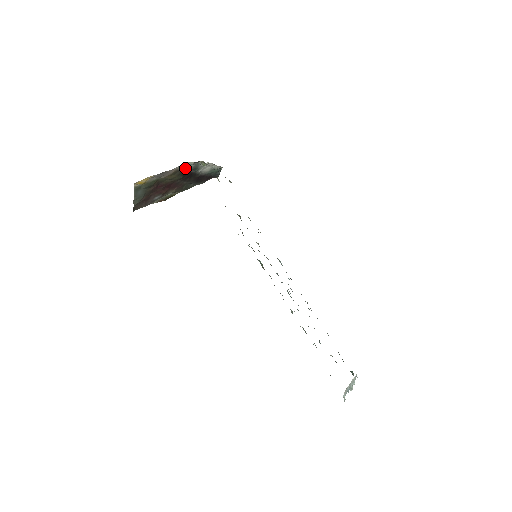
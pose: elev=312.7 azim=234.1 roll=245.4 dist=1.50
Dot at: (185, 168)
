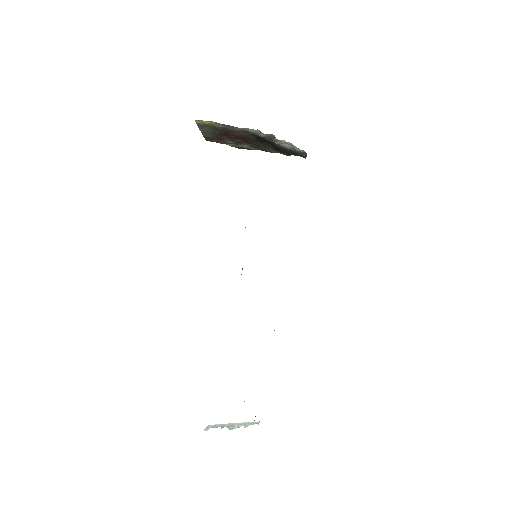
Dot at: (256, 133)
